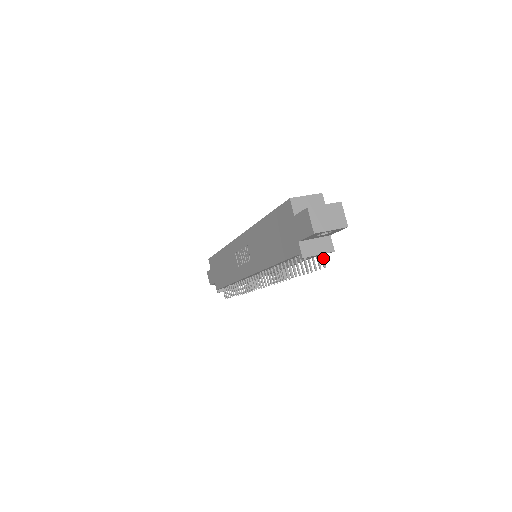
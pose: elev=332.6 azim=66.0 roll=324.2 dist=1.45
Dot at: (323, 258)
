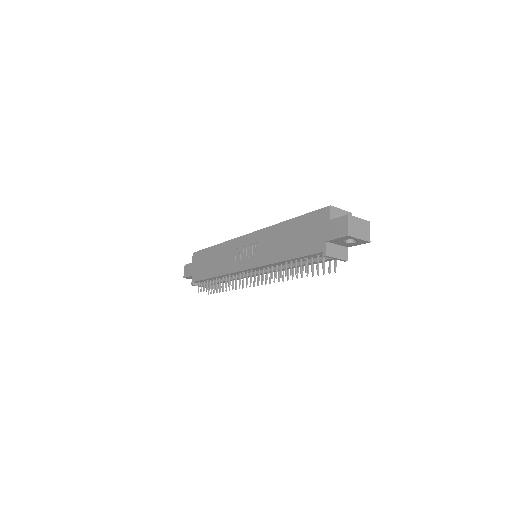
Dot at: (336, 264)
